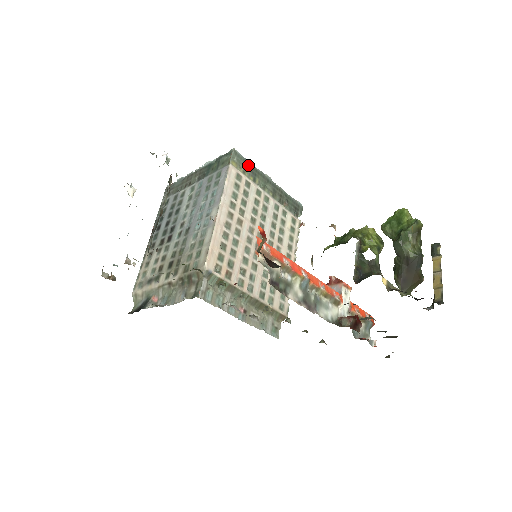
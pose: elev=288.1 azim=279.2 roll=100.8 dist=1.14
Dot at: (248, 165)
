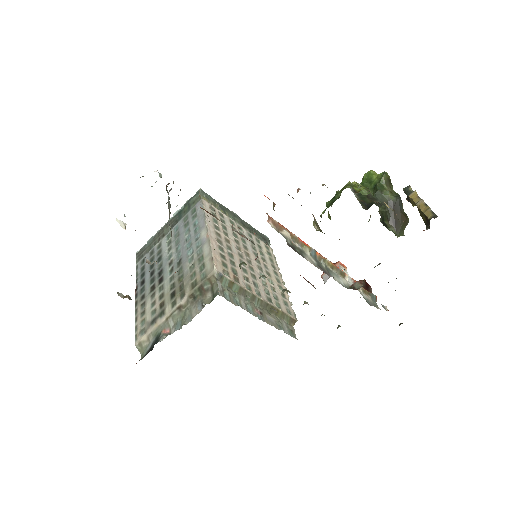
Dot at: (215, 202)
